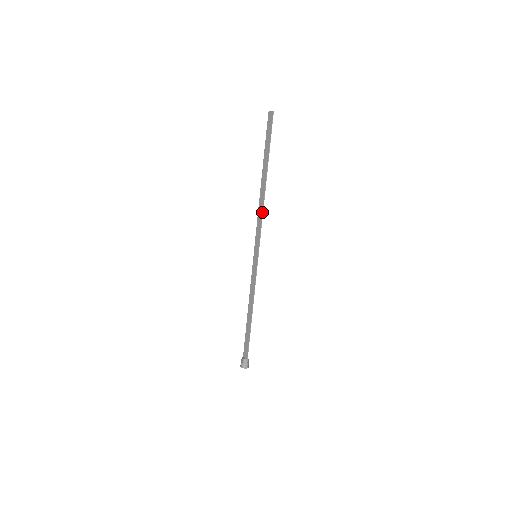
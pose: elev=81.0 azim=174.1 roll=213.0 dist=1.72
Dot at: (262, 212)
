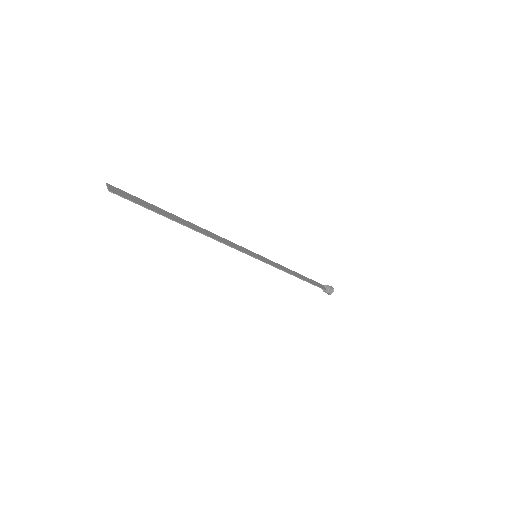
Dot at: occluded
